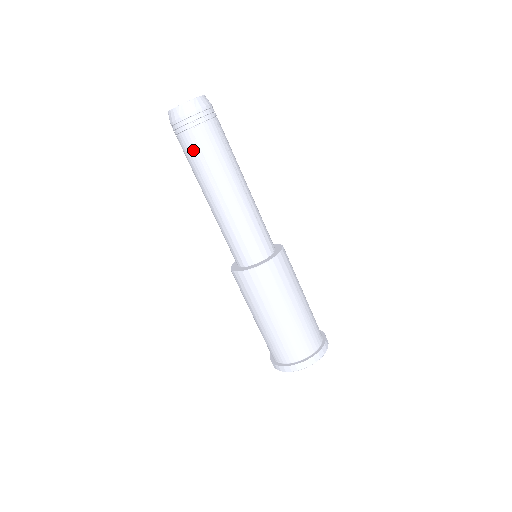
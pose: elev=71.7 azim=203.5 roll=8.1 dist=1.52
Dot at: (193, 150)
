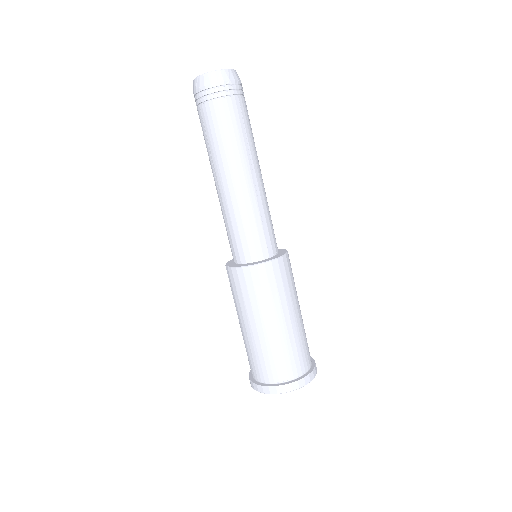
Dot at: (236, 117)
